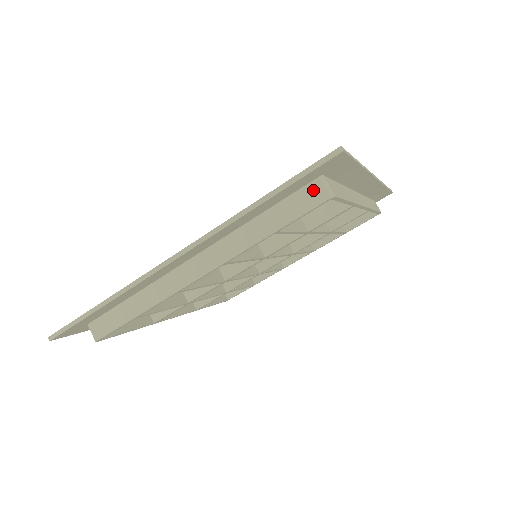
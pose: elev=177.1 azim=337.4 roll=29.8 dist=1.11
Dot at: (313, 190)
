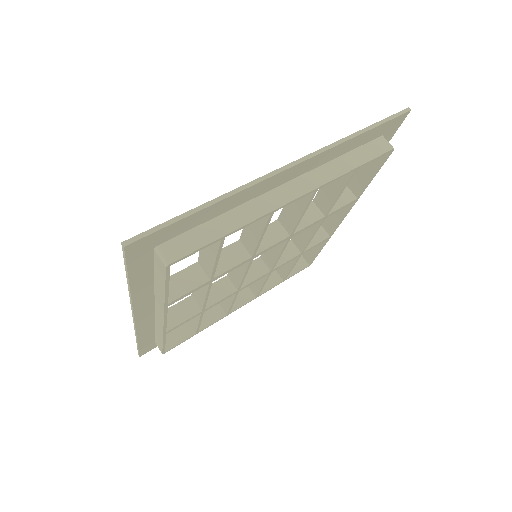
Dot at: (380, 143)
